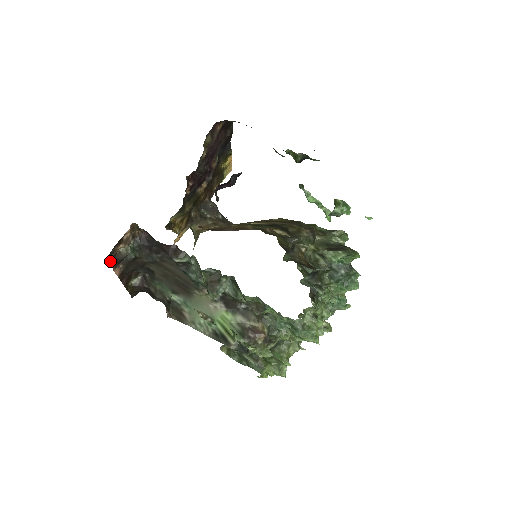
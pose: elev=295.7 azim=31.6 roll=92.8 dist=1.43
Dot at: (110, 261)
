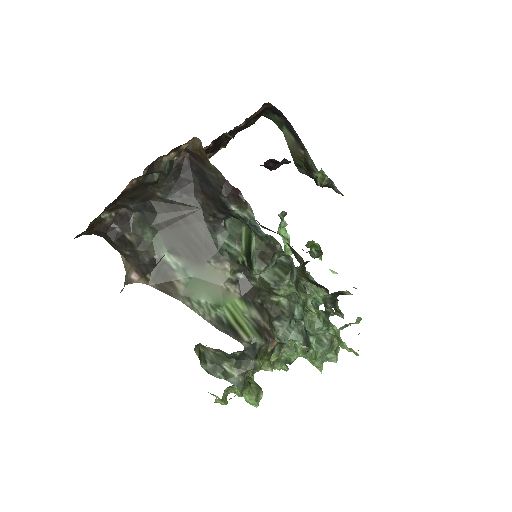
Dot at: occluded
